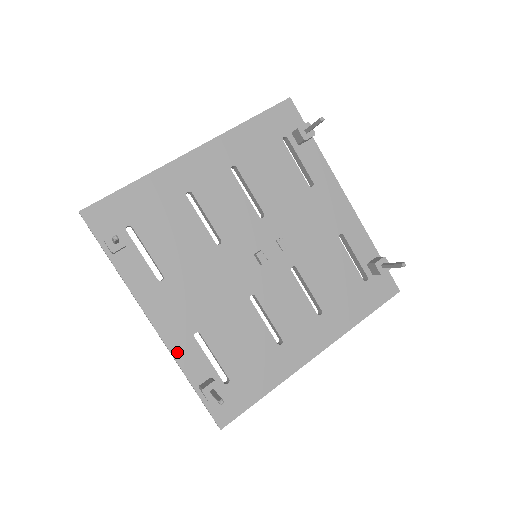
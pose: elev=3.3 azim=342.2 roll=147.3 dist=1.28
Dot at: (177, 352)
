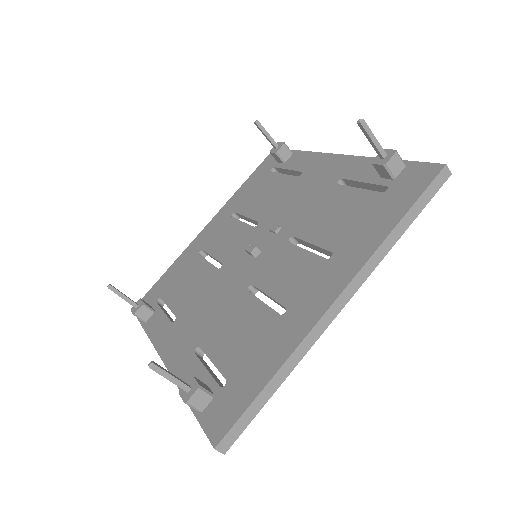
Dot at: (178, 375)
